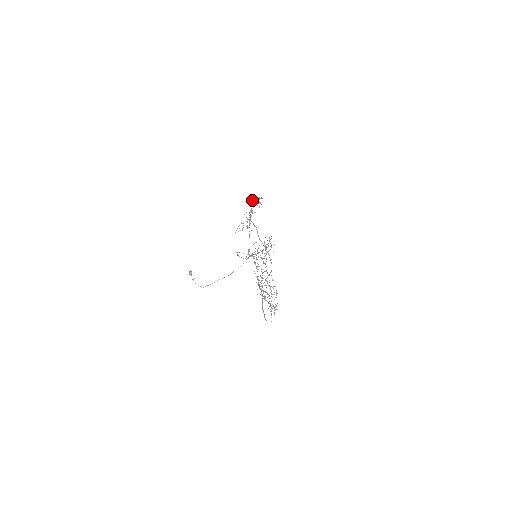
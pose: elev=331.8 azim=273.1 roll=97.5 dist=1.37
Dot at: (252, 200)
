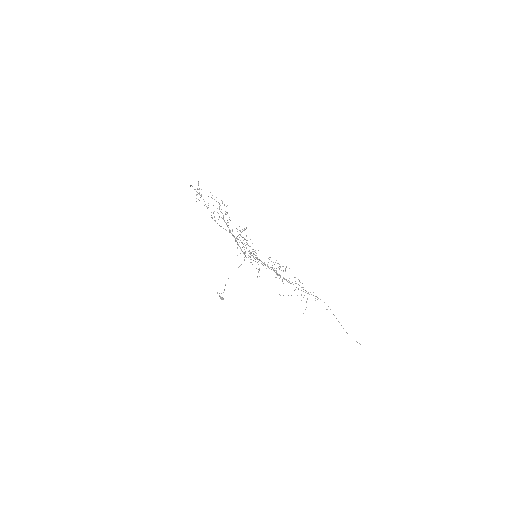
Dot at: occluded
